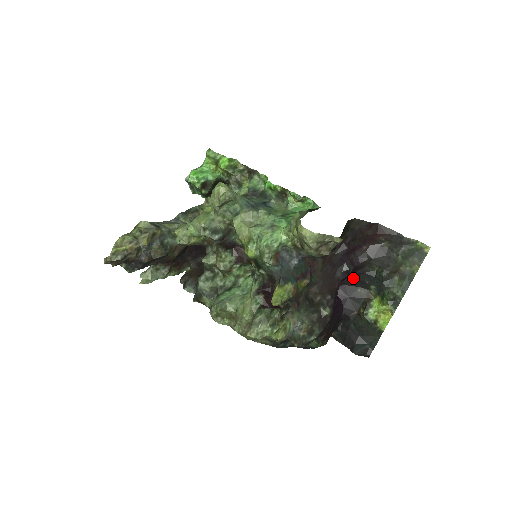
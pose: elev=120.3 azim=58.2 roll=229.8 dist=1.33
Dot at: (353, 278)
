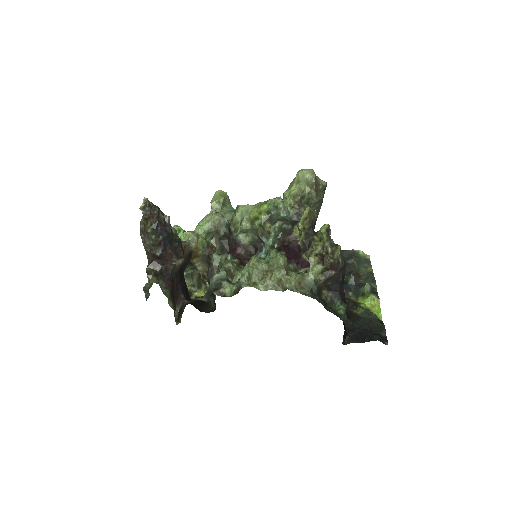
Dot at: occluded
